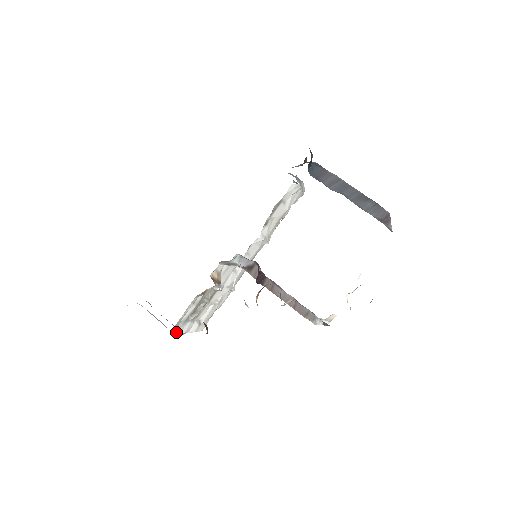
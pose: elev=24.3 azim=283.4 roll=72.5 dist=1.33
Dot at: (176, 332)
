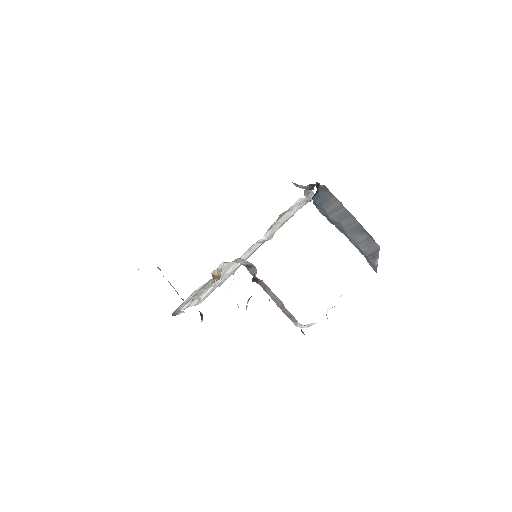
Dot at: (177, 312)
